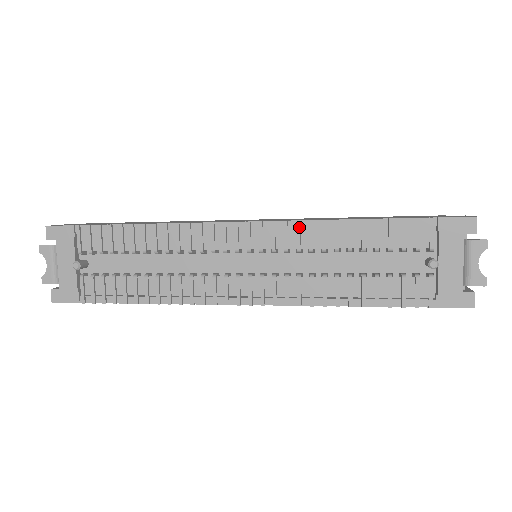
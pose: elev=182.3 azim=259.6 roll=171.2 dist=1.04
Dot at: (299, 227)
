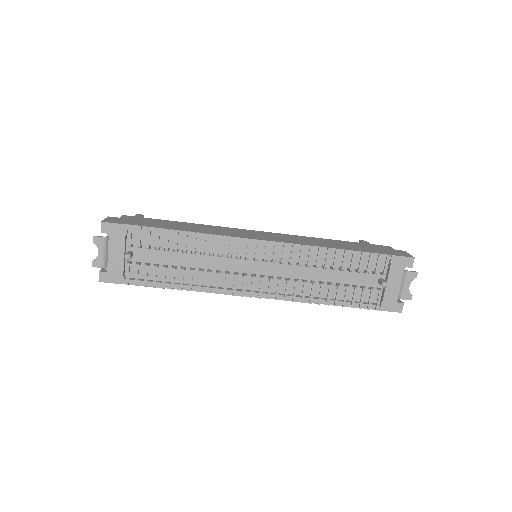
Dot at: (303, 249)
